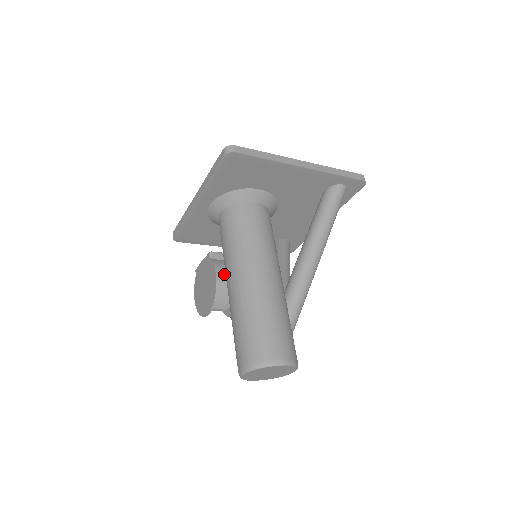
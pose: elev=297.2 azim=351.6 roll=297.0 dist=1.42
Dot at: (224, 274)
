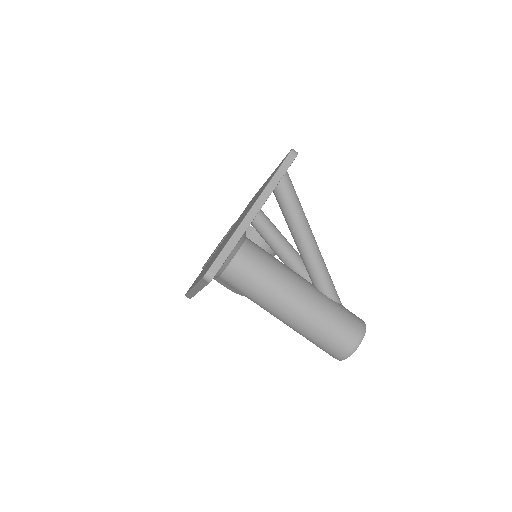
Dot at: occluded
